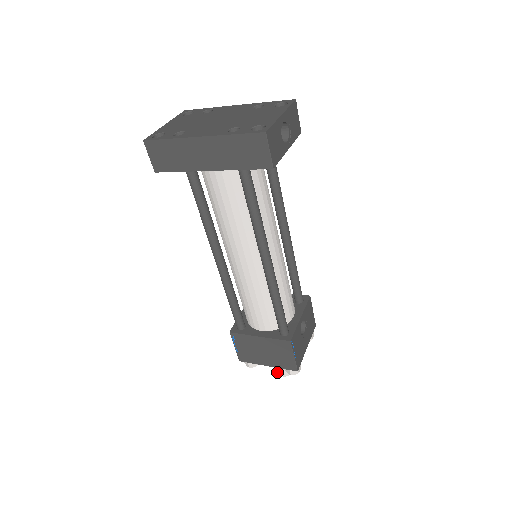
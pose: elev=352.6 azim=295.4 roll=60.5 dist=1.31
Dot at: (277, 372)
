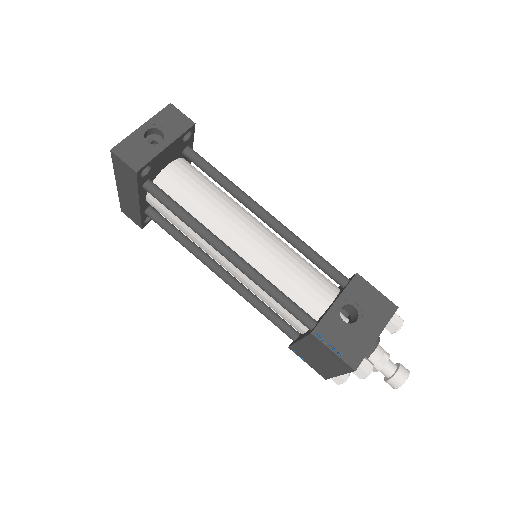
Dot at: occluded
